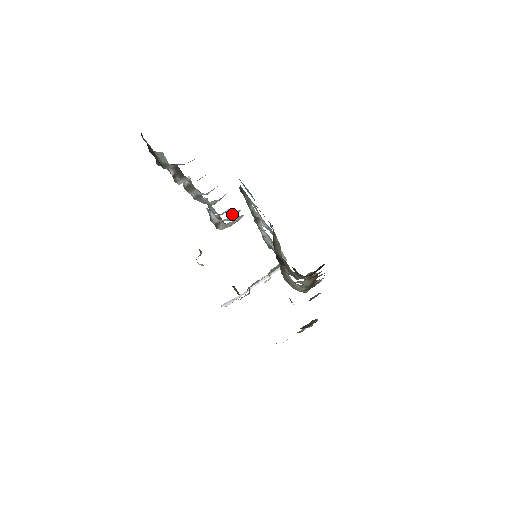
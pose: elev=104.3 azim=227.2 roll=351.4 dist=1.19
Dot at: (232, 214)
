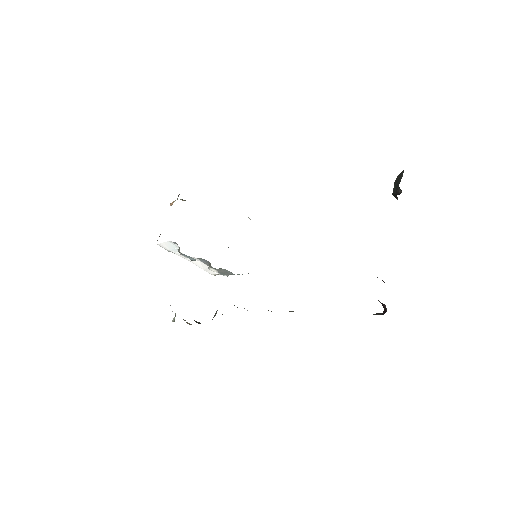
Dot at: (250, 219)
